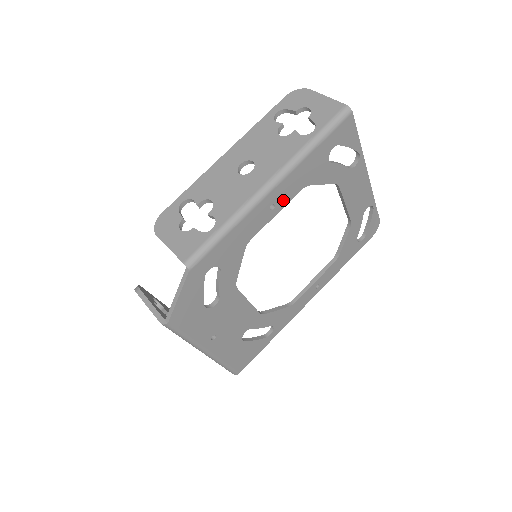
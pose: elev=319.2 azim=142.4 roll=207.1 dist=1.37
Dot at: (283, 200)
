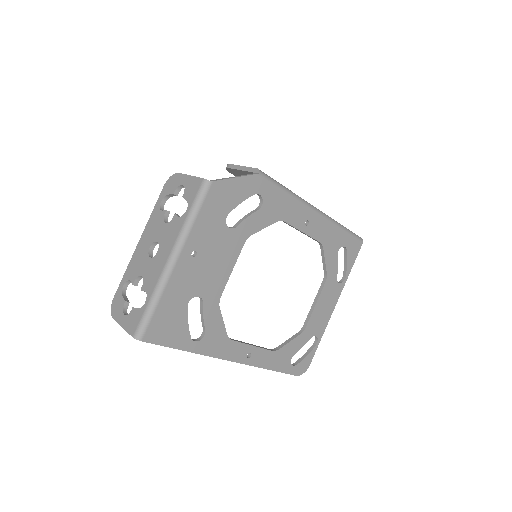
Dot at: (312, 230)
